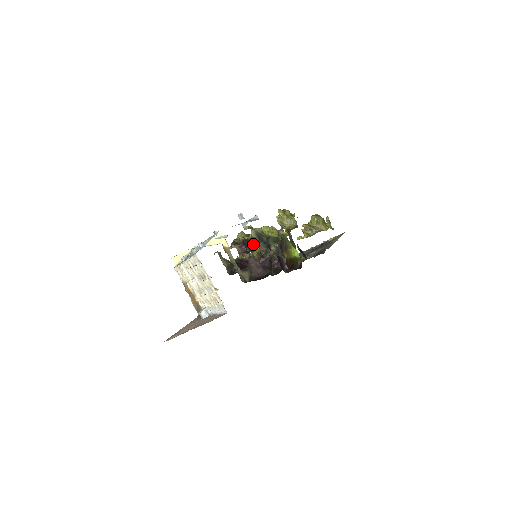
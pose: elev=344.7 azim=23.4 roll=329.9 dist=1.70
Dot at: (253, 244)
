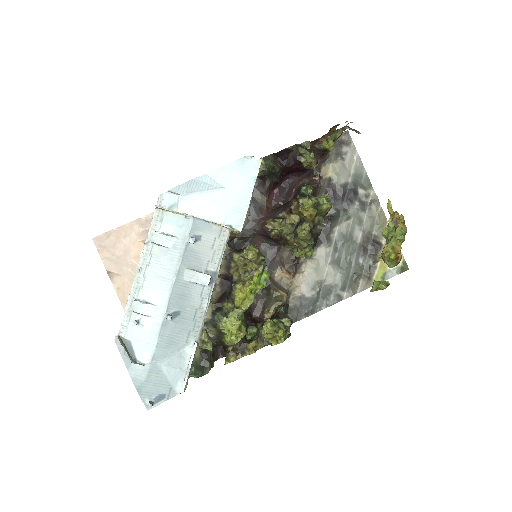
Dot at: (208, 324)
